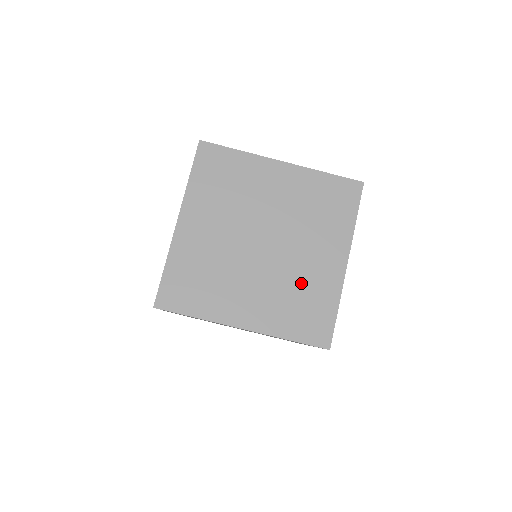
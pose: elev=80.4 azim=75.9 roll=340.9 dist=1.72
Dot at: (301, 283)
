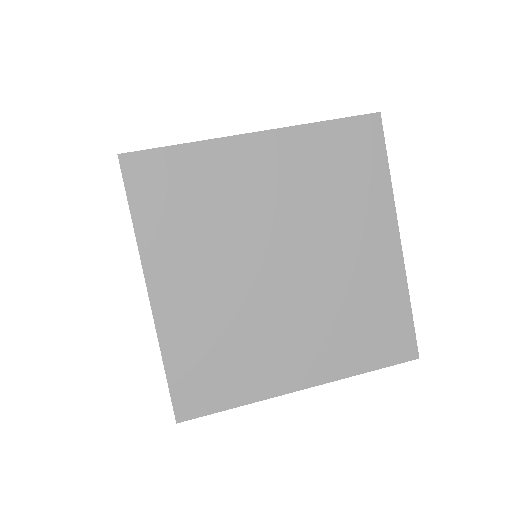
Dot at: occluded
